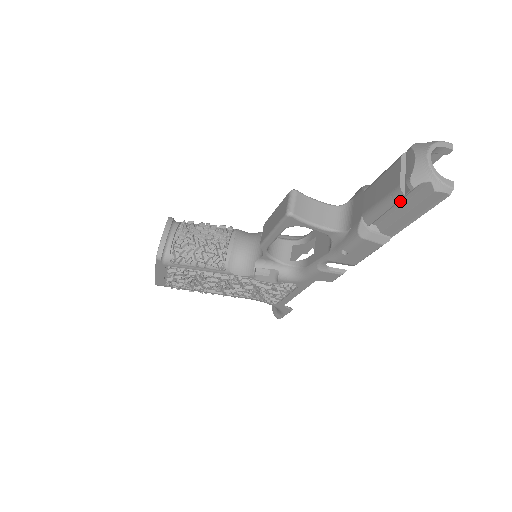
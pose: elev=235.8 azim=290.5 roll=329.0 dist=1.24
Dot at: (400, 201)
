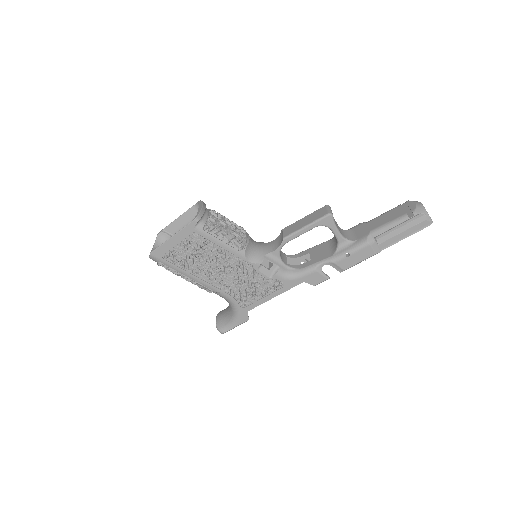
Dot at: (402, 223)
